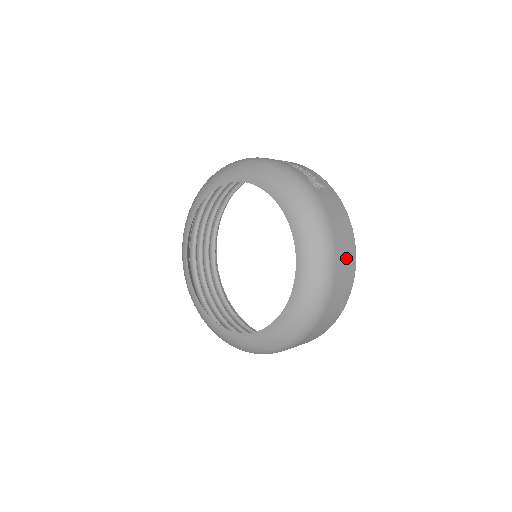
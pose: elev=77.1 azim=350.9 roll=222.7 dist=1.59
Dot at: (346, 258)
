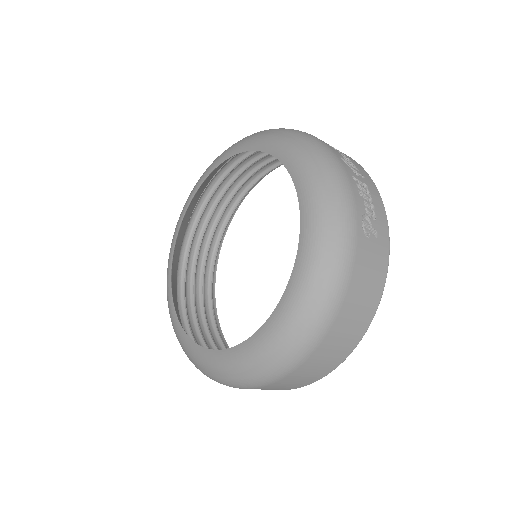
Dot at: (342, 341)
